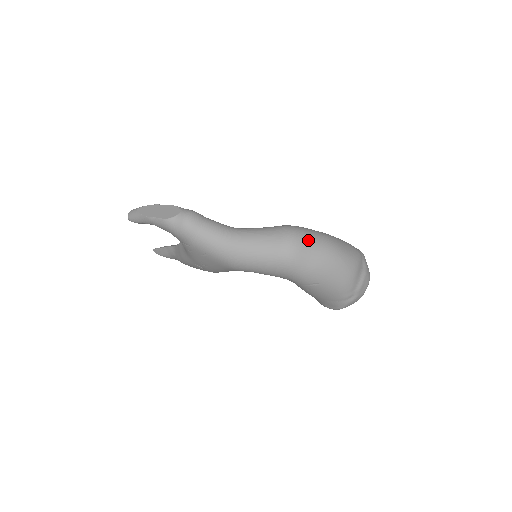
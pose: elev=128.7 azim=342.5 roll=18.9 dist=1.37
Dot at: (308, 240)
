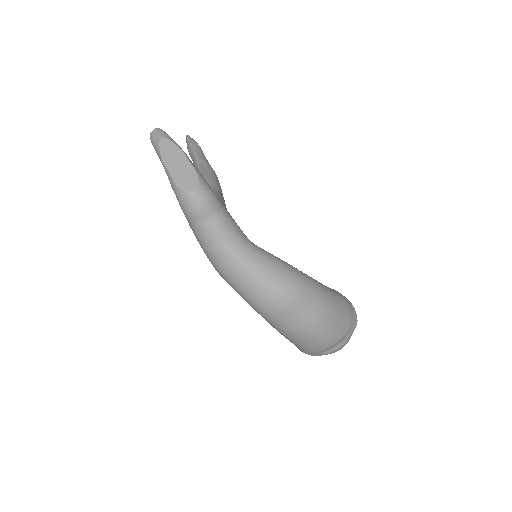
Dot at: (301, 306)
